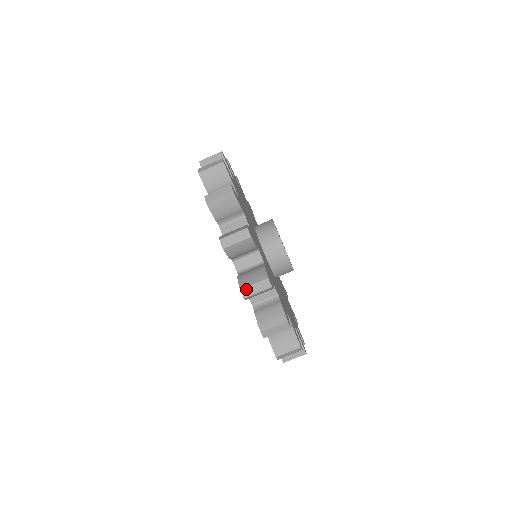
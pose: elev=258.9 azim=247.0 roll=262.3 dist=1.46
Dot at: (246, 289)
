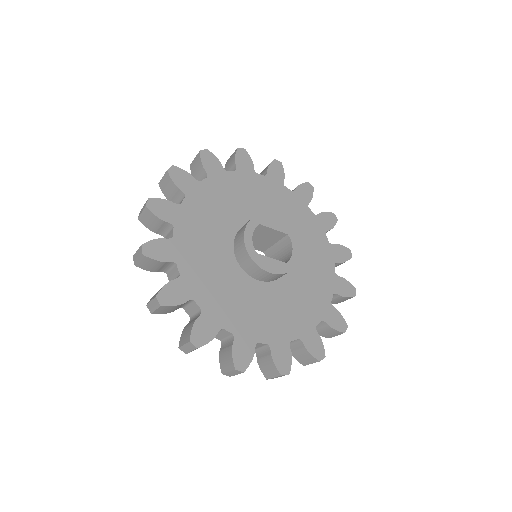
Dot at: (226, 374)
